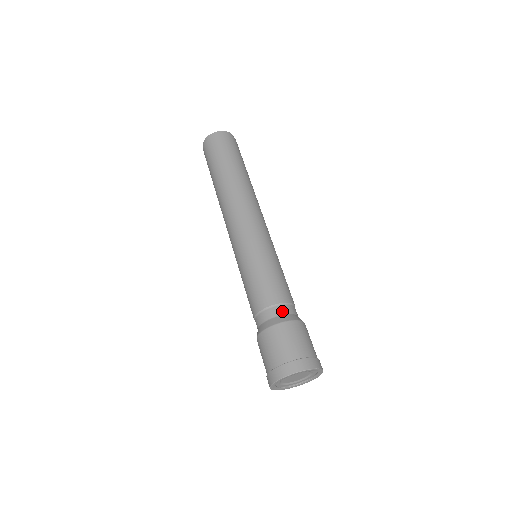
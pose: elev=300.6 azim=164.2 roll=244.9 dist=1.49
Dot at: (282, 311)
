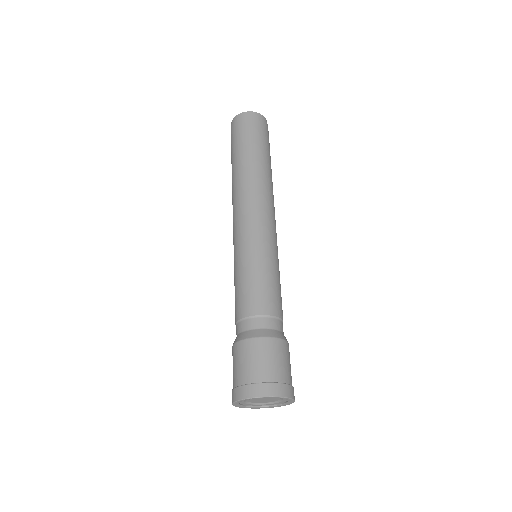
Dot at: (255, 325)
